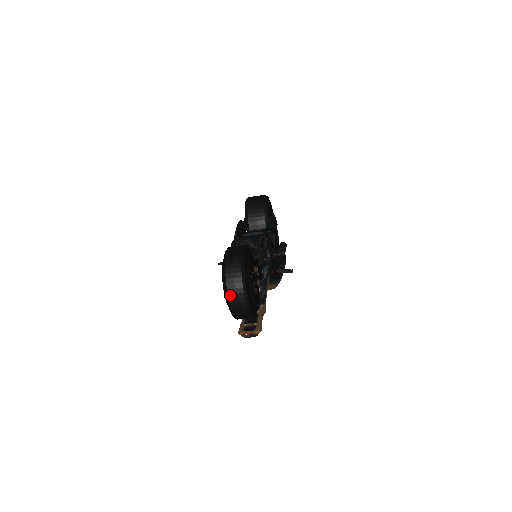
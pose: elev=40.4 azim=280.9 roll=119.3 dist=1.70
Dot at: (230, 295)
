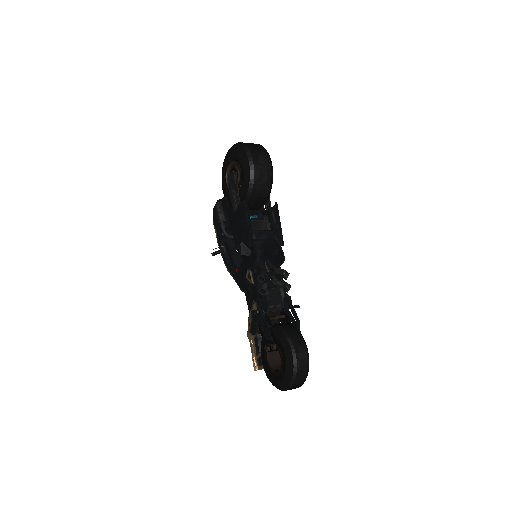
Dot at: occluded
